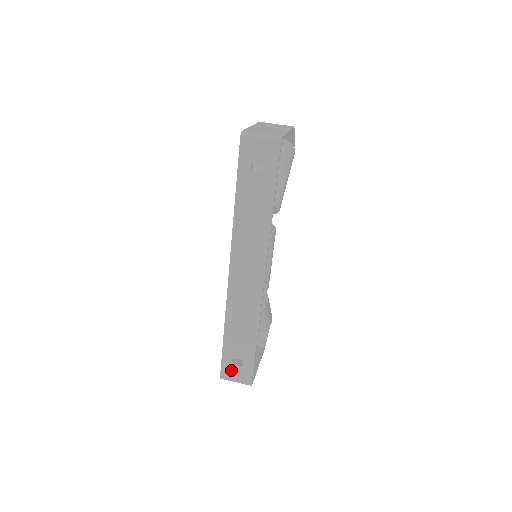
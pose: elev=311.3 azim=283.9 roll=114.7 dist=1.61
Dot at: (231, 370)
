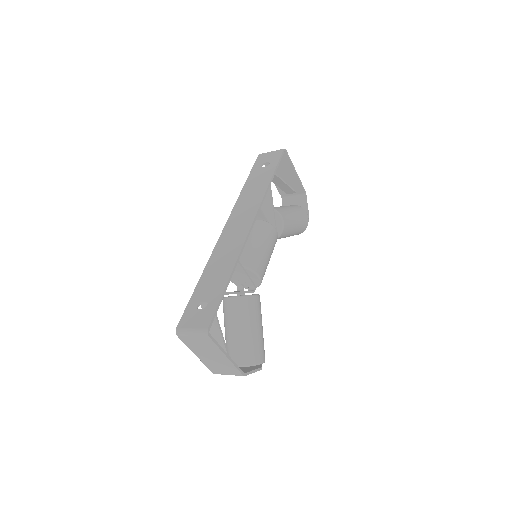
Dot at: (192, 316)
